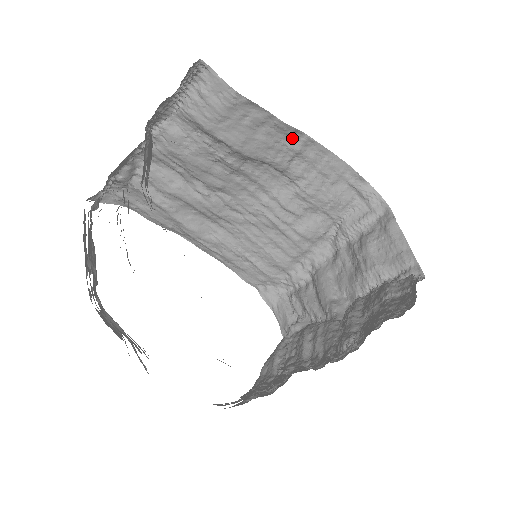
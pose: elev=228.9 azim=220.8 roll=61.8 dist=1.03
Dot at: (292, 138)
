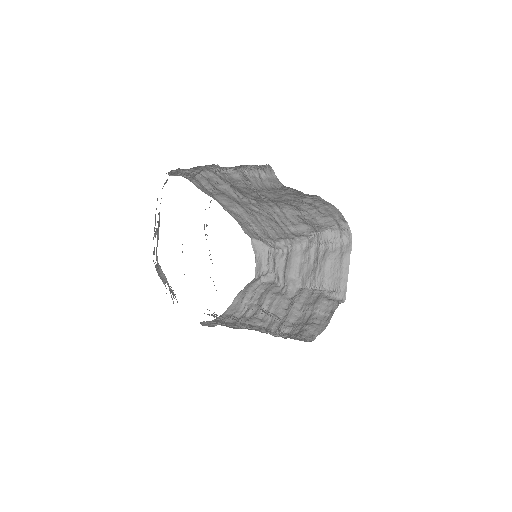
Dot at: (308, 198)
